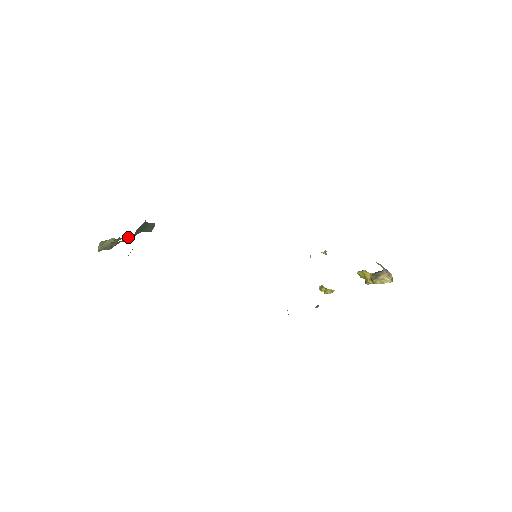
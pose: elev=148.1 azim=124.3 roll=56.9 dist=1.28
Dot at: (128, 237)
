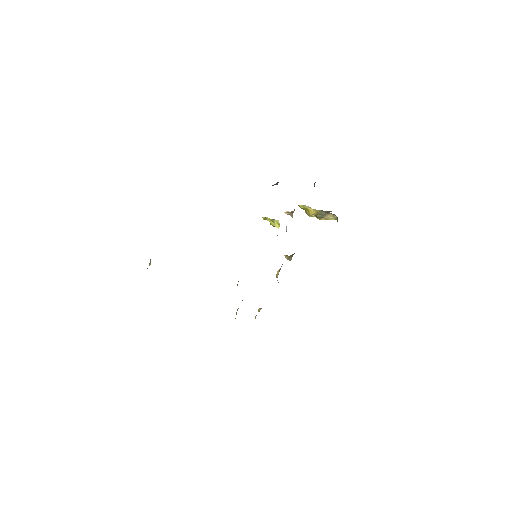
Dot at: occluded
